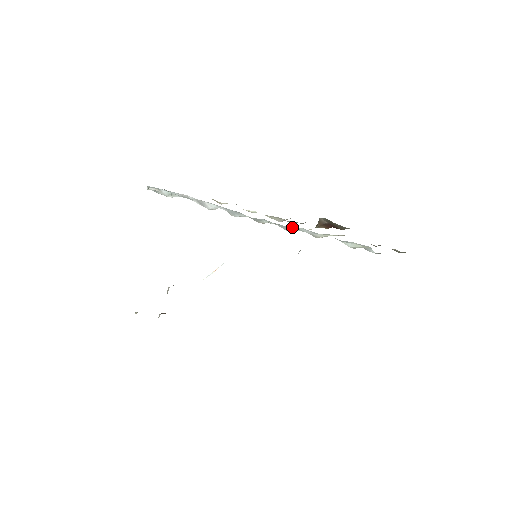
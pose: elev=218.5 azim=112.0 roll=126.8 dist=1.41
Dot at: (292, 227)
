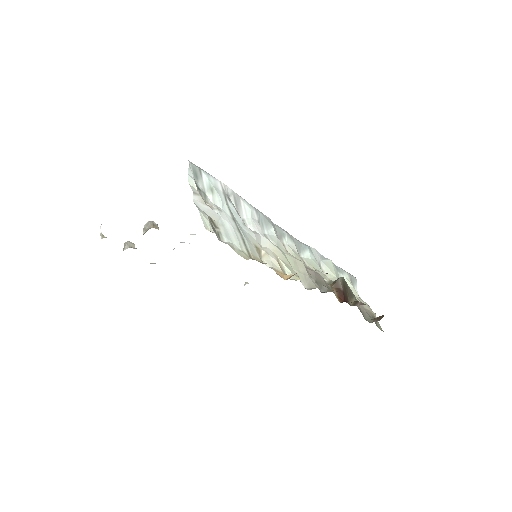
Dot at: (307, 248)
